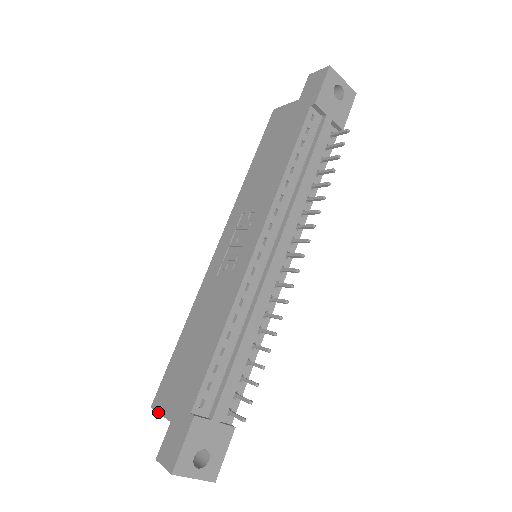
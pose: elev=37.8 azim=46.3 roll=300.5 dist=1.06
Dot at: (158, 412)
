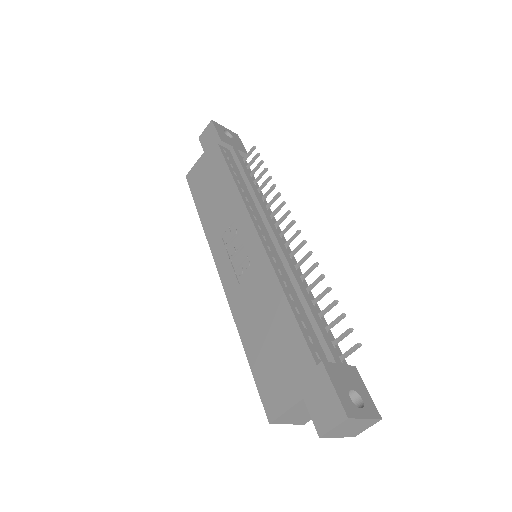
Dot at: (282, 413)
